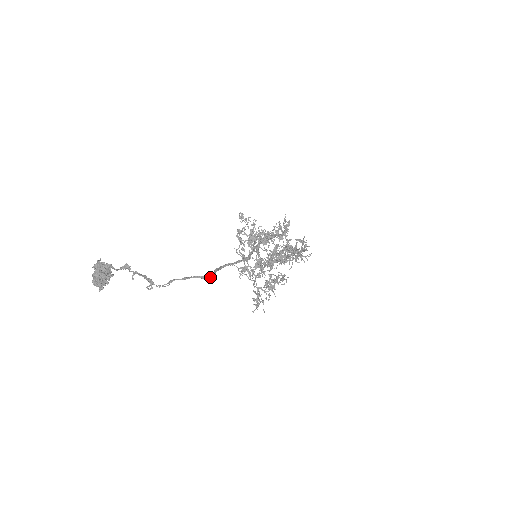
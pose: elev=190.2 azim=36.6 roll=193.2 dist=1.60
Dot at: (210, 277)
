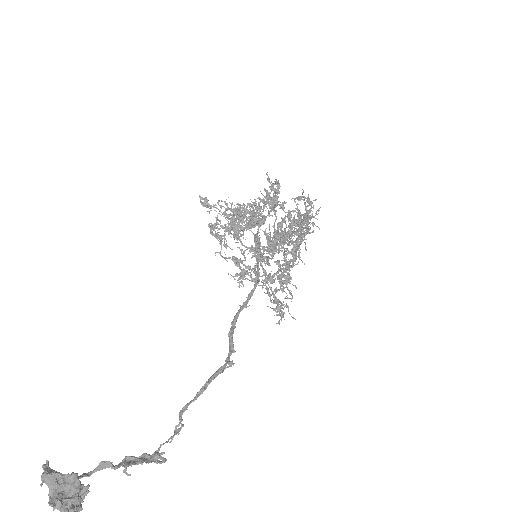
Dot at: (230, 355)
